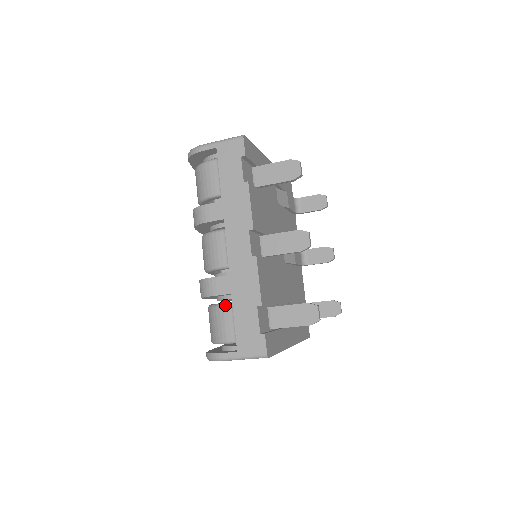
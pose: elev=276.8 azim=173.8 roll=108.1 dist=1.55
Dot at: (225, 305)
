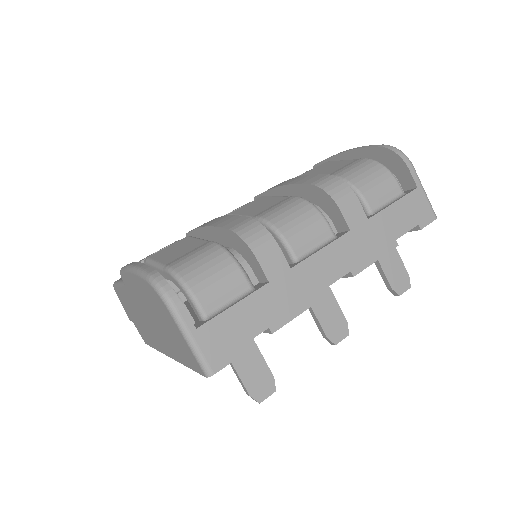
Dot at: (246, 277)
